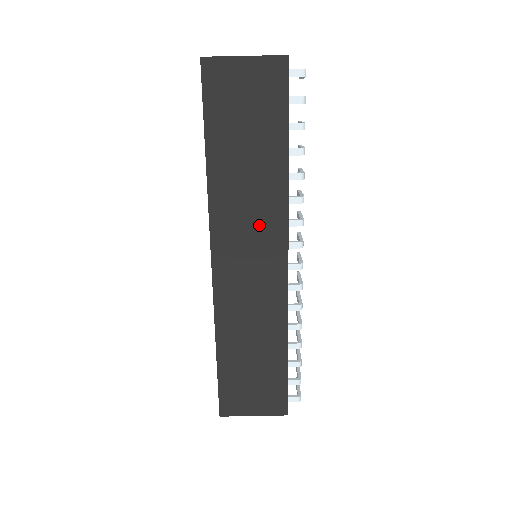
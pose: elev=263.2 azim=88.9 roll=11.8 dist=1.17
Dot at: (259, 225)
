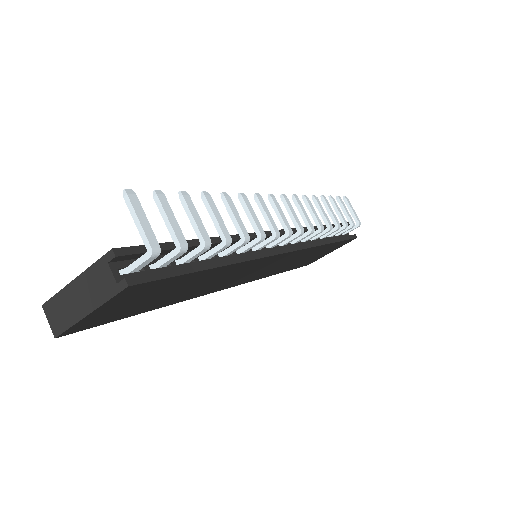
Dot at: (244, 272)
